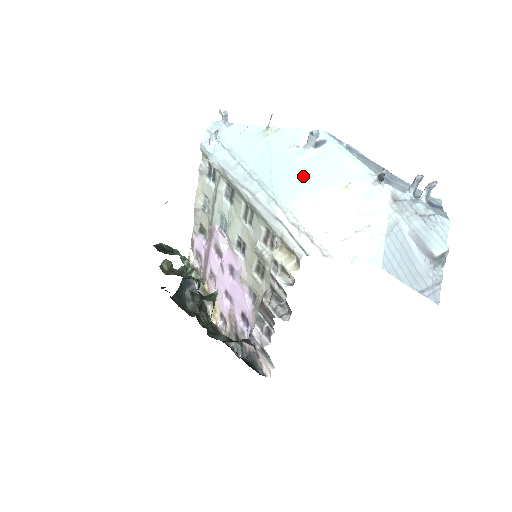
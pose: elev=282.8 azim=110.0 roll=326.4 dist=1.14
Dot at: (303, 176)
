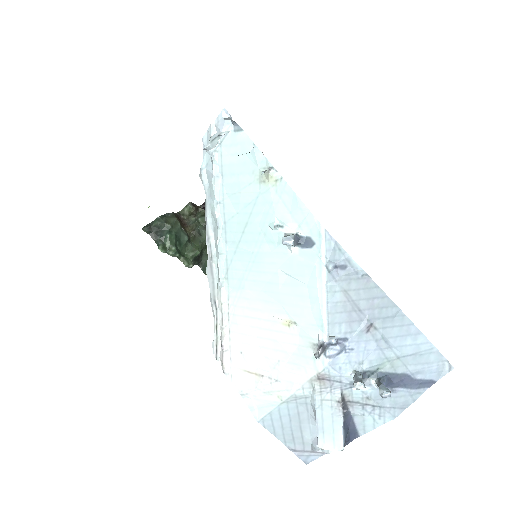
Dot at: (262, 274)
